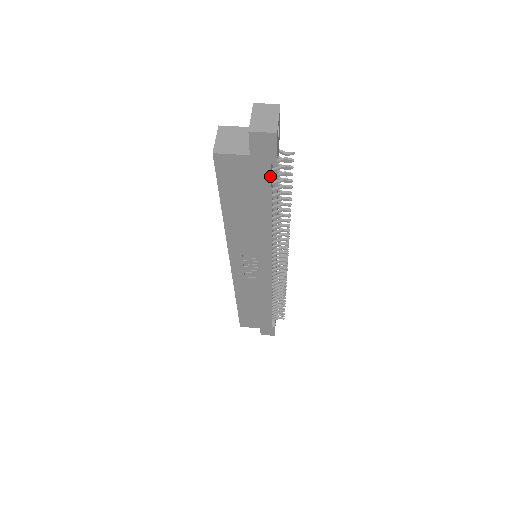
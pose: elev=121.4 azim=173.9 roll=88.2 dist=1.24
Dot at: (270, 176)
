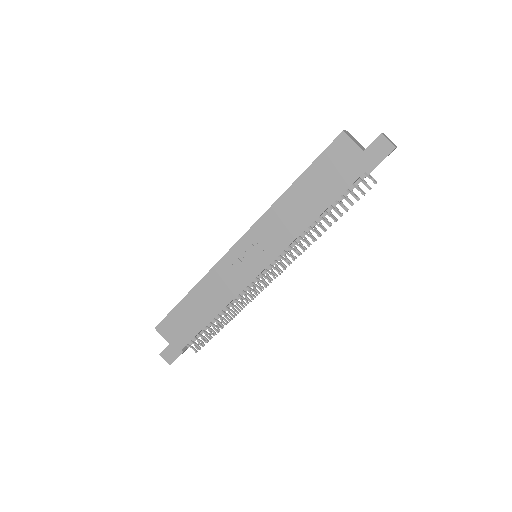
Dot at: (358, 178)
